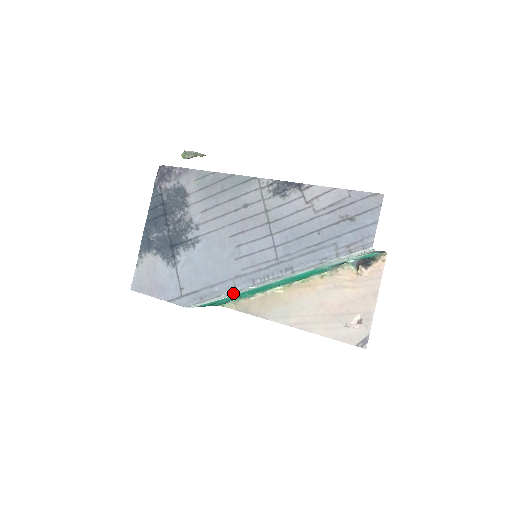
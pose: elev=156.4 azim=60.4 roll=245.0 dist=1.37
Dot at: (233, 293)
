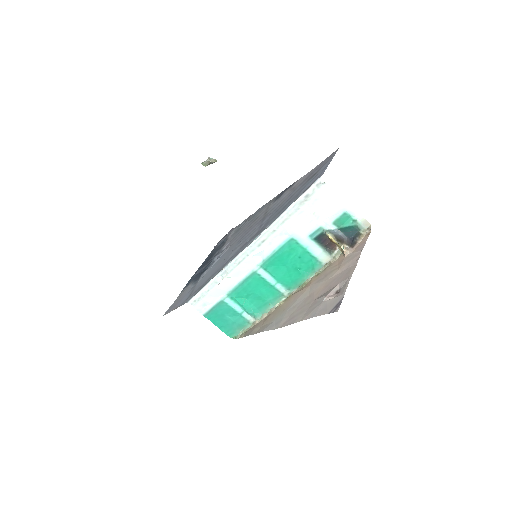
Dot at: (223, 276)
